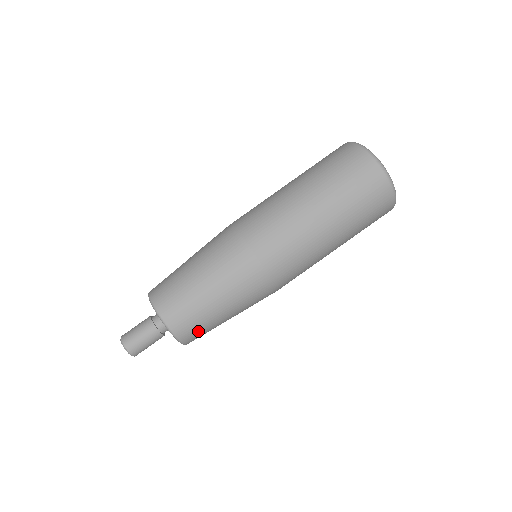
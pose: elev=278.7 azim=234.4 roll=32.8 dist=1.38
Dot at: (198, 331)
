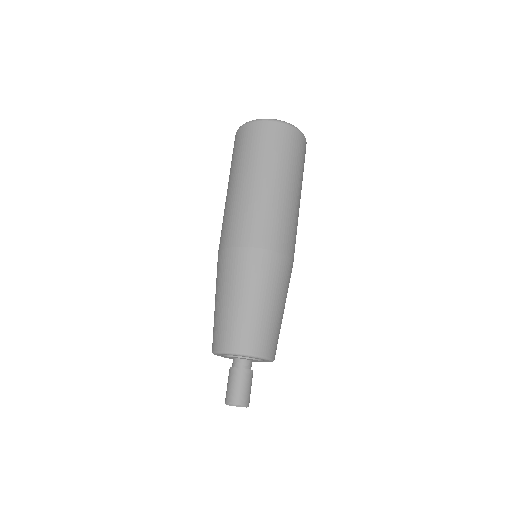
Dot at: (258, 336)
